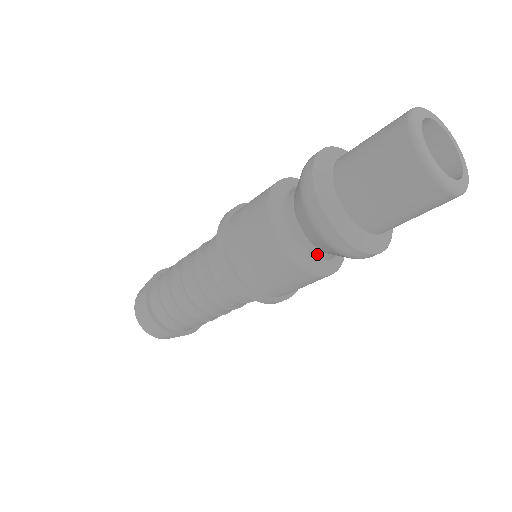
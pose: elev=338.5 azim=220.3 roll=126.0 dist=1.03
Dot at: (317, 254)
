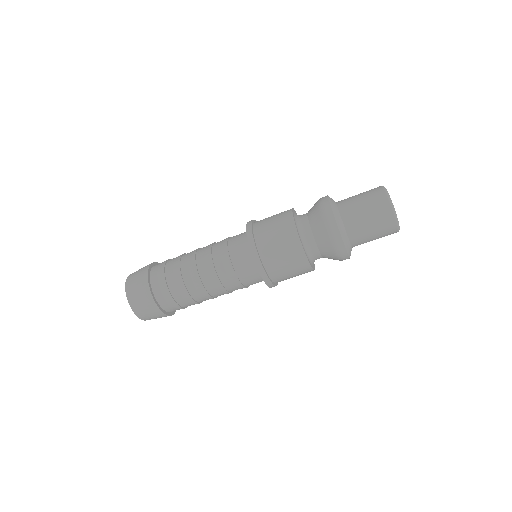
Dot at: occluded
